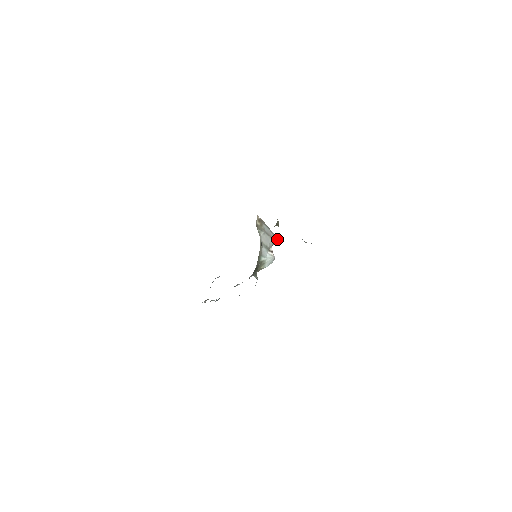
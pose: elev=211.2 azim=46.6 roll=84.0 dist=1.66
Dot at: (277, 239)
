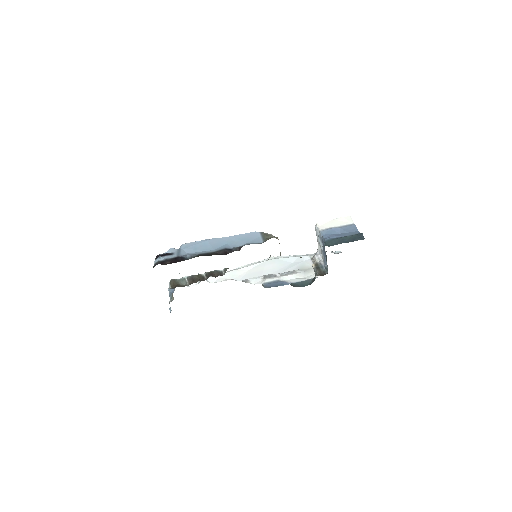
Dot at: occluded
